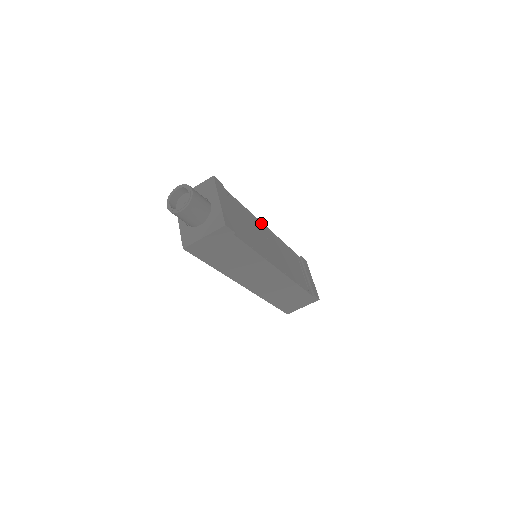
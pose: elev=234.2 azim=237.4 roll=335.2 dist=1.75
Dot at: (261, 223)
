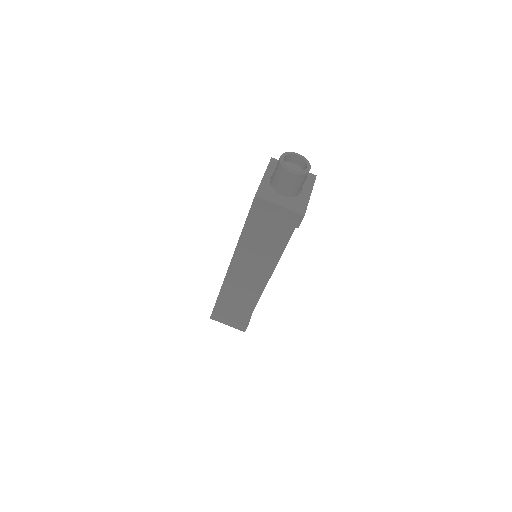
Dot at: occluded
